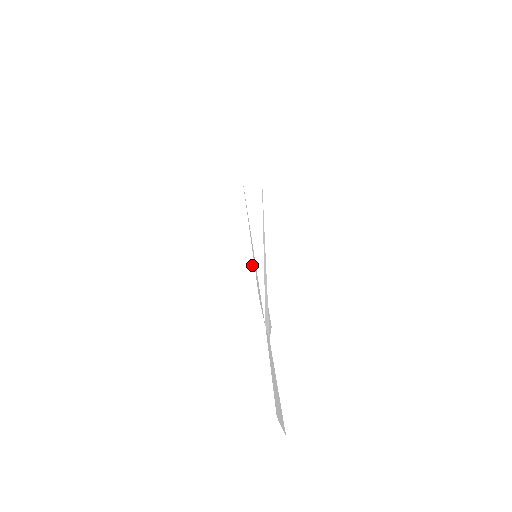
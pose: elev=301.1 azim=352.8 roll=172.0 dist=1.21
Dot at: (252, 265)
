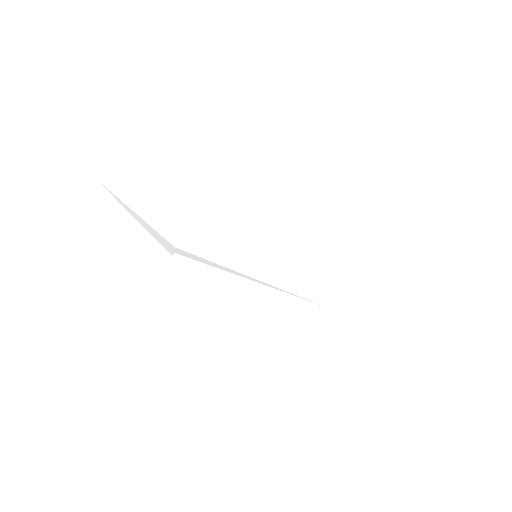
Dot at: (266, 286)
